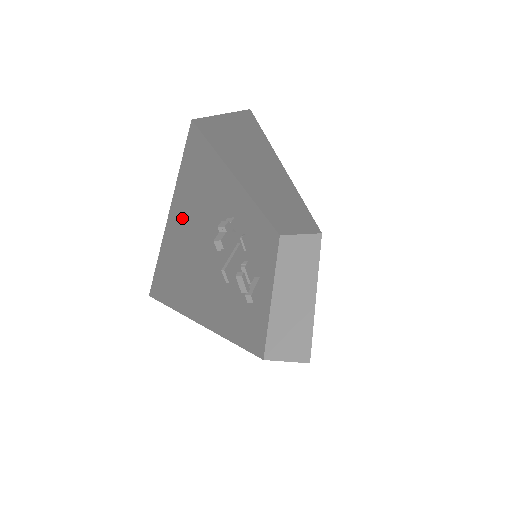
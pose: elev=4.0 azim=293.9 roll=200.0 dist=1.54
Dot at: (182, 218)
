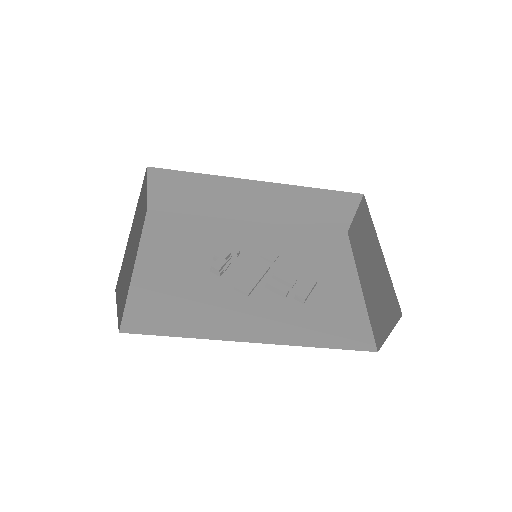
Dot at: (153, 270)
